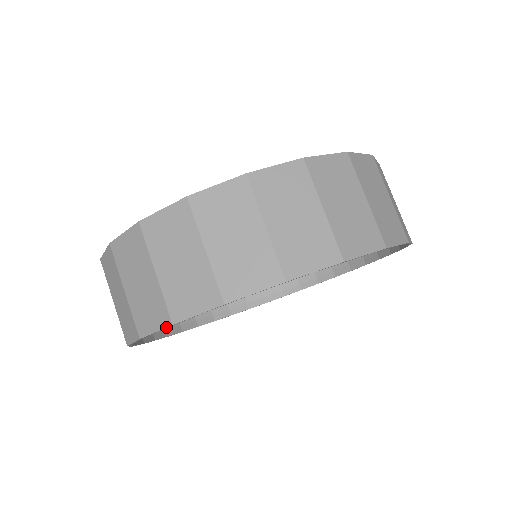
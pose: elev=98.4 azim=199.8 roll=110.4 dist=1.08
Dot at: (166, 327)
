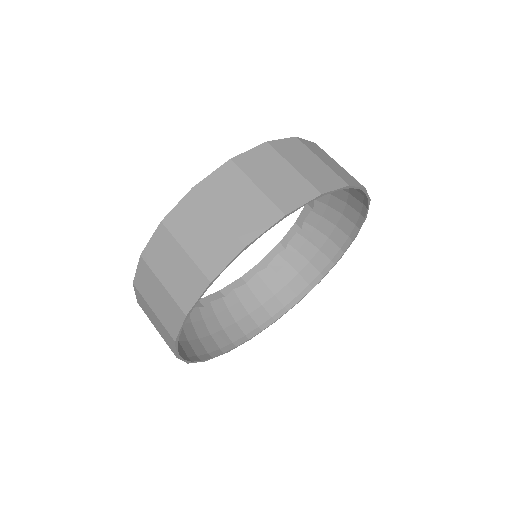
Dot at: (184, 320)
